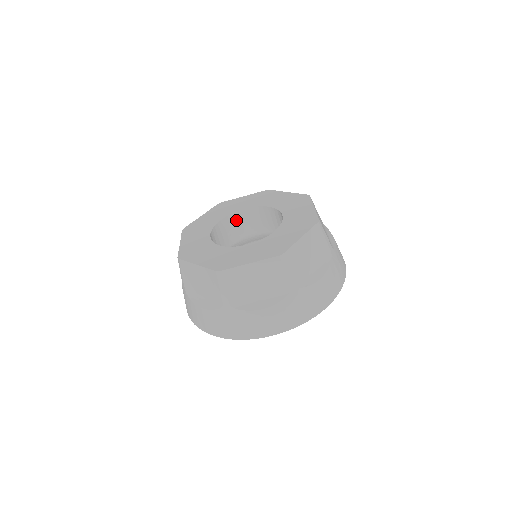
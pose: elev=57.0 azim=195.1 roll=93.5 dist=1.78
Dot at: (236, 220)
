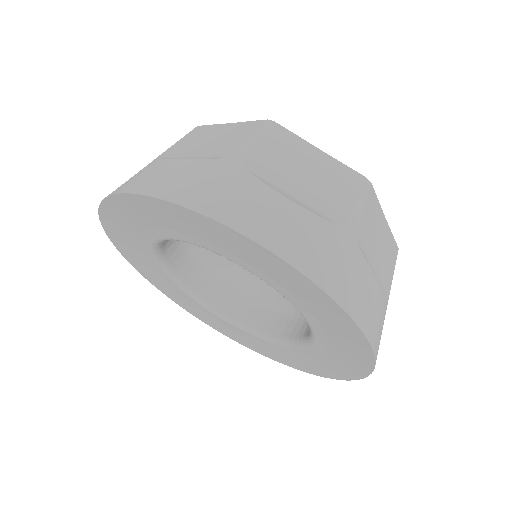
Dot at: occluded
